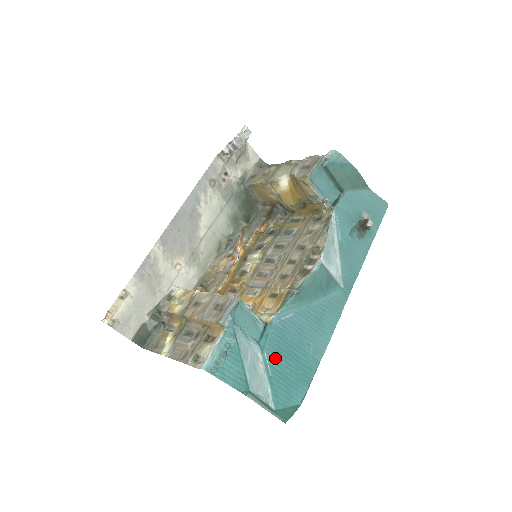
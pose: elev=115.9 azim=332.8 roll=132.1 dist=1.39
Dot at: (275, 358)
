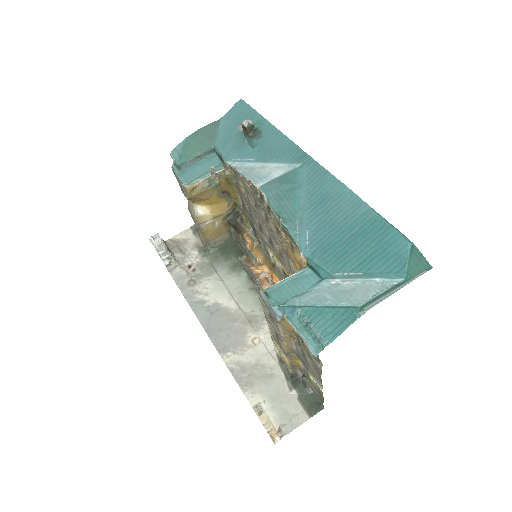
Dot at: (345, 263)
